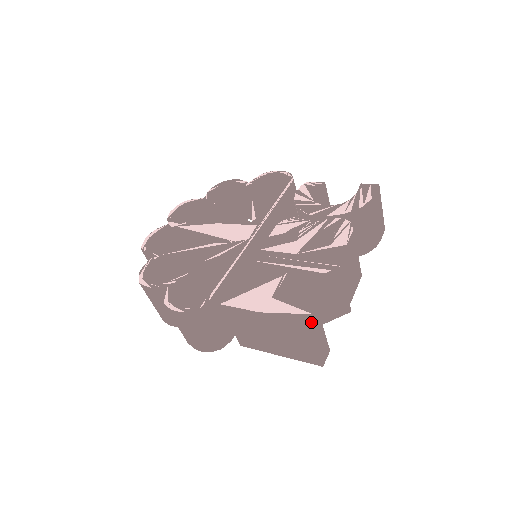
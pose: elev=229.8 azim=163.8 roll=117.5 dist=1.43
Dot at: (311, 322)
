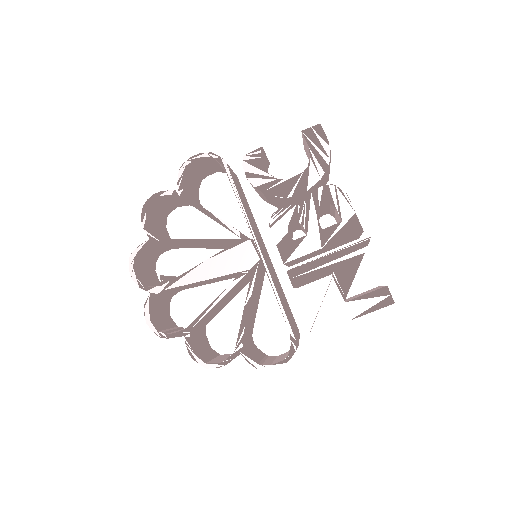
Dot at: (393, 300)
